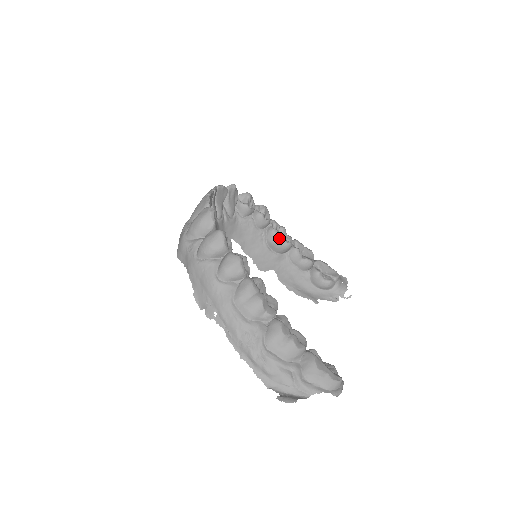
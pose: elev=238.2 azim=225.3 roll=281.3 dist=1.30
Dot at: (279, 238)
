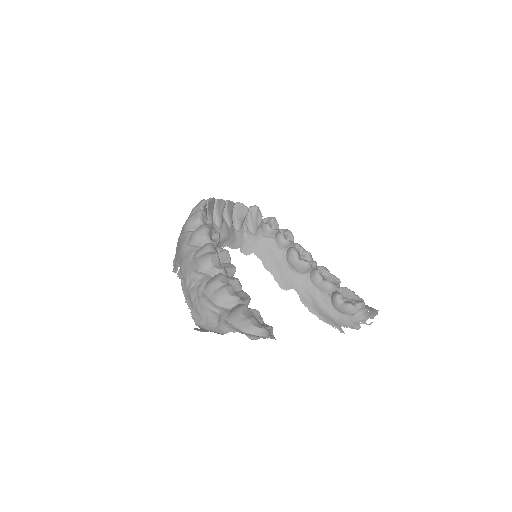
Dot at: (297, 256)
